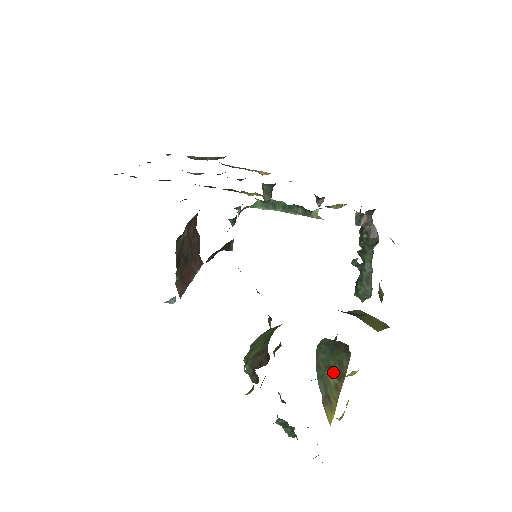
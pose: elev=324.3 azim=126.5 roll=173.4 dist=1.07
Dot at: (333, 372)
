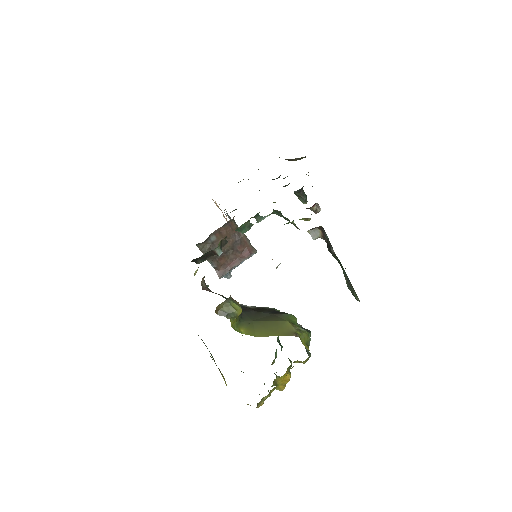
Dot at: occluded
